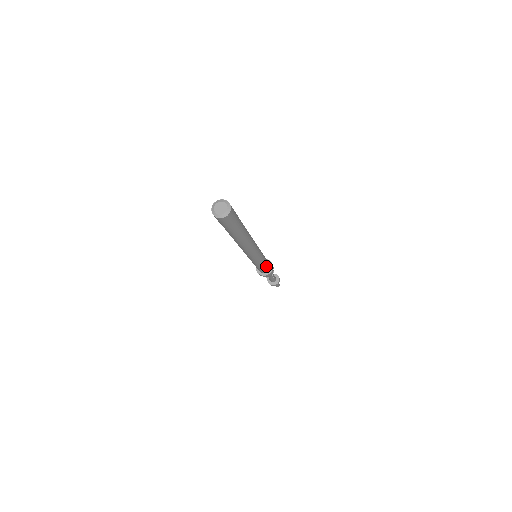
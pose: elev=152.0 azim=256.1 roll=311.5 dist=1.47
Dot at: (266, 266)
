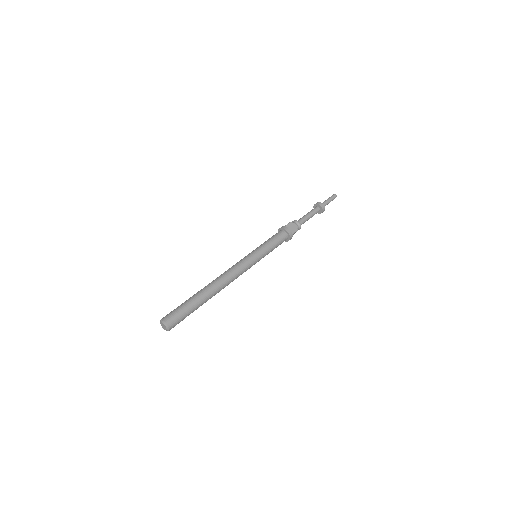
Dot at: occluded
